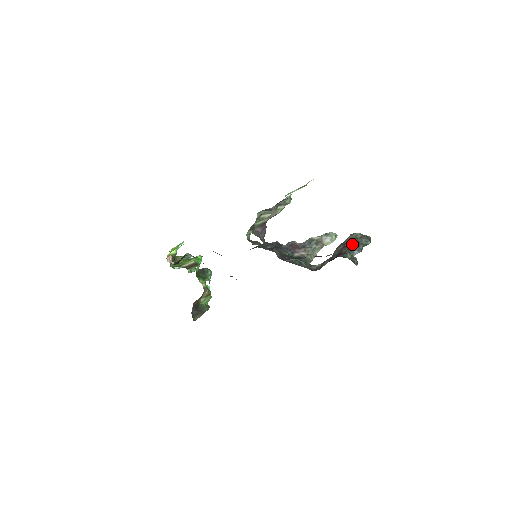
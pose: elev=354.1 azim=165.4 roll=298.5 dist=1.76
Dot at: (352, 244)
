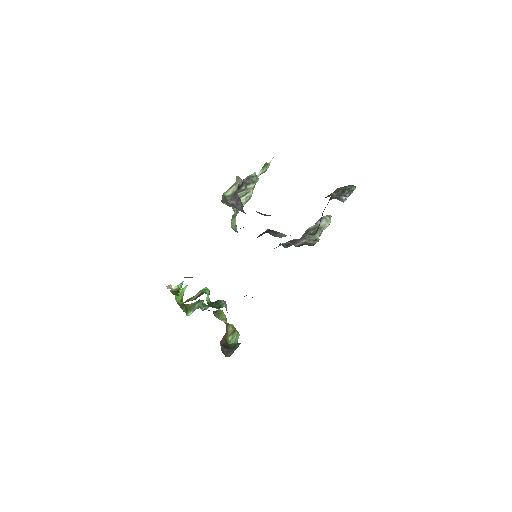
Dot at: occluded
